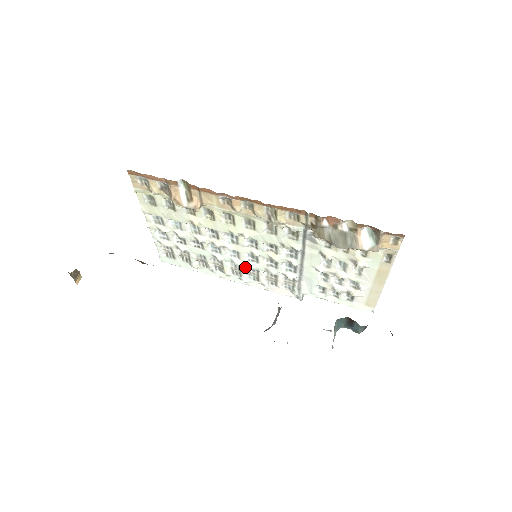
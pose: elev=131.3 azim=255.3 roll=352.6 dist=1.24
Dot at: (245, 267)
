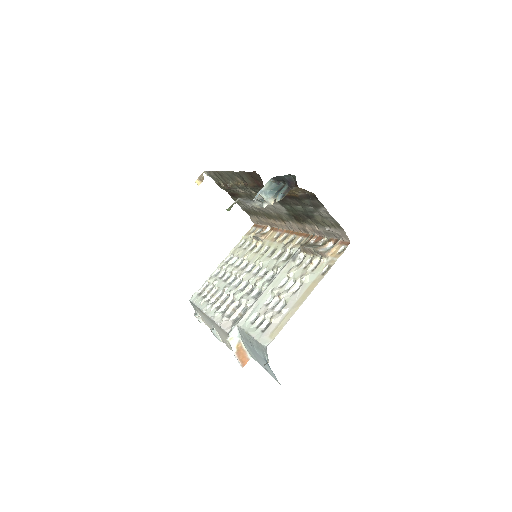
Dot at: (231, 299)
